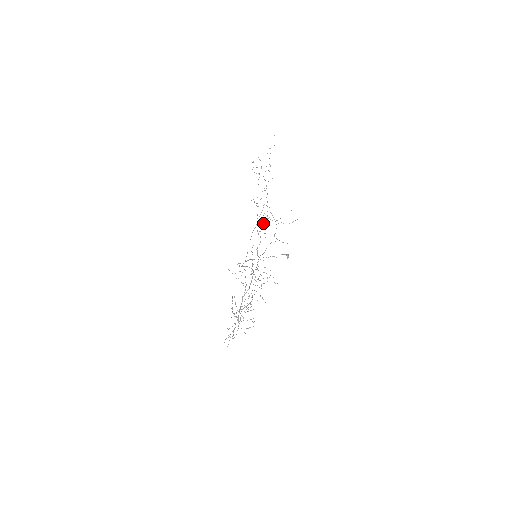
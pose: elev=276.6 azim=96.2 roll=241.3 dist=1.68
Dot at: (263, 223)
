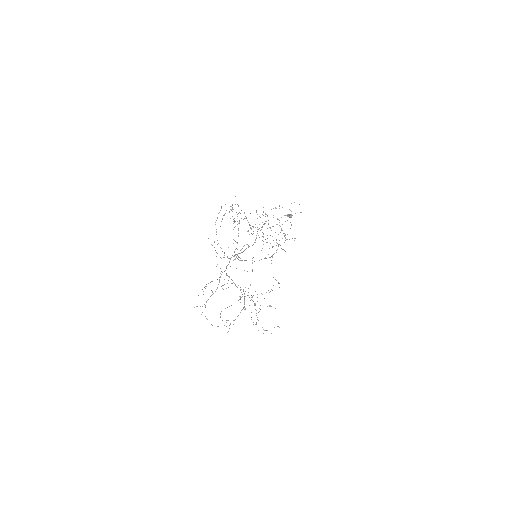
Dot at: occluded
